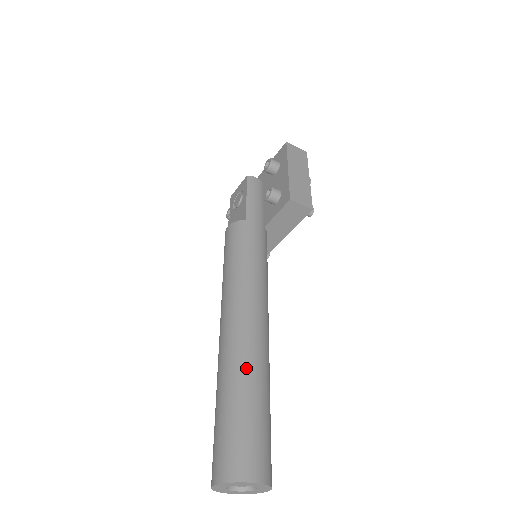
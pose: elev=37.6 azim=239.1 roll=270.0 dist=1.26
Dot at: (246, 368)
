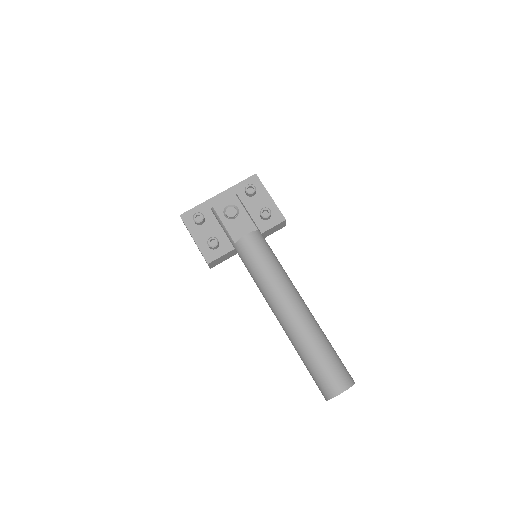
Dot at: (320, 328)
